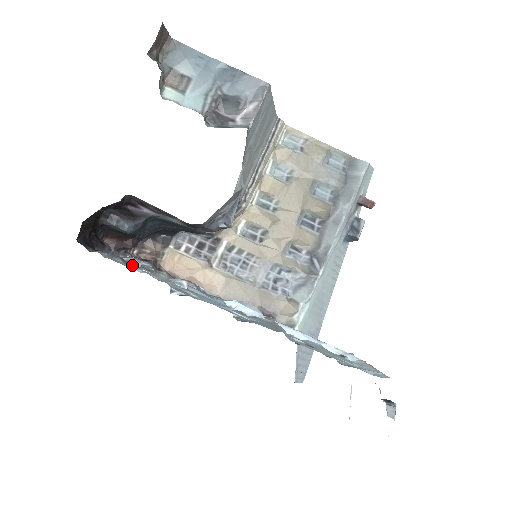
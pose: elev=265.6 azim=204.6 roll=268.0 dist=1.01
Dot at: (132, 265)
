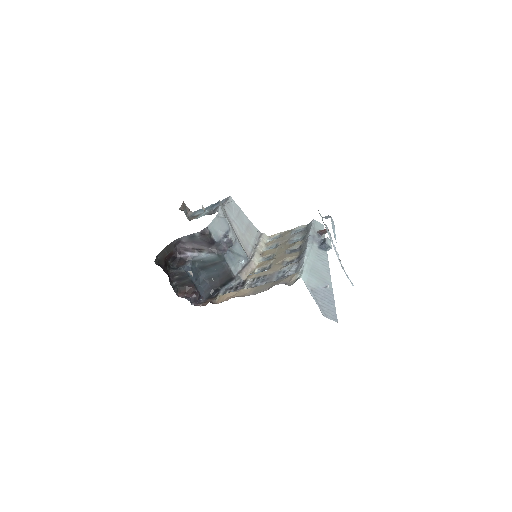
Dot at: occluded
